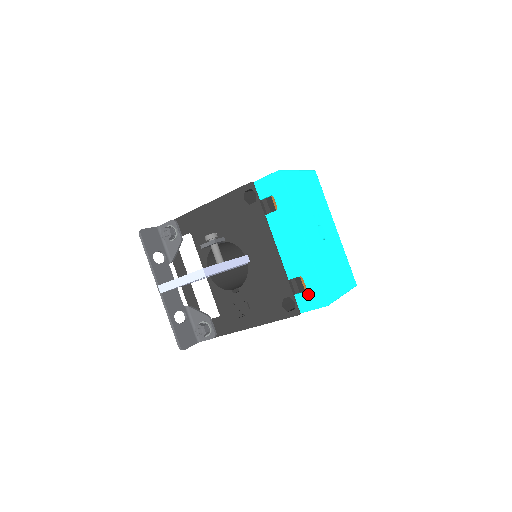
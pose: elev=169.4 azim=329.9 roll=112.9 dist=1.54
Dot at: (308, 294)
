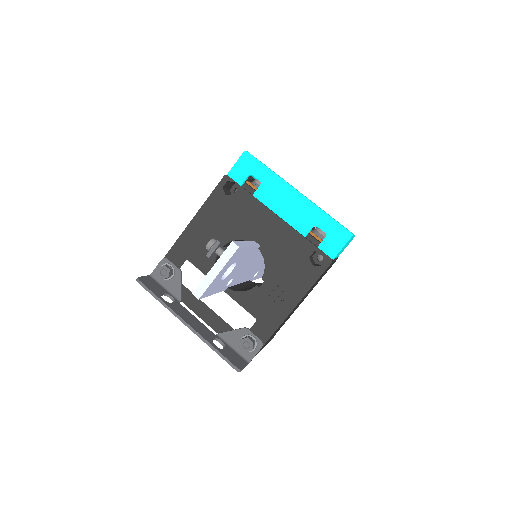
Dot at: (329, 237)
